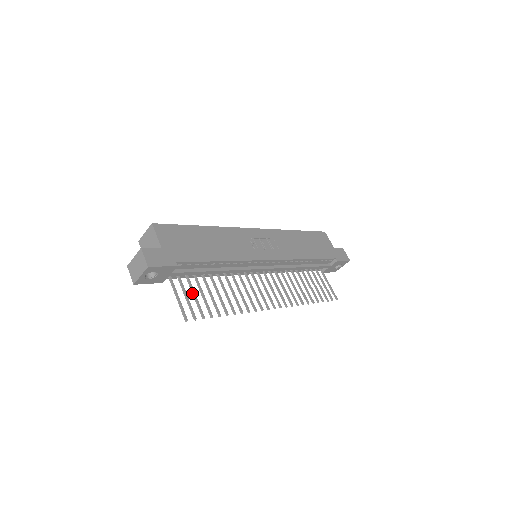
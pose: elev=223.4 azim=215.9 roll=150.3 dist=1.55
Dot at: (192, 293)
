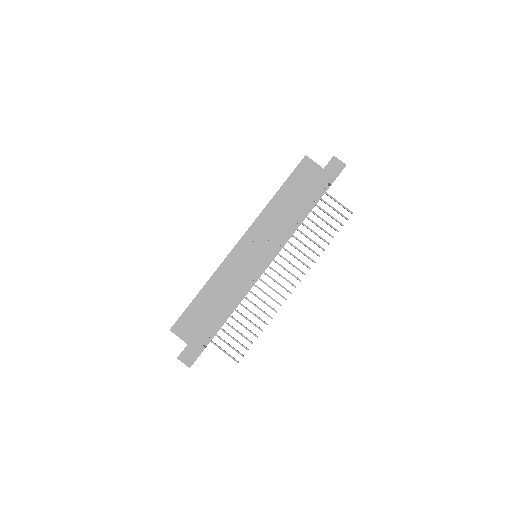
Dot at: occluded
